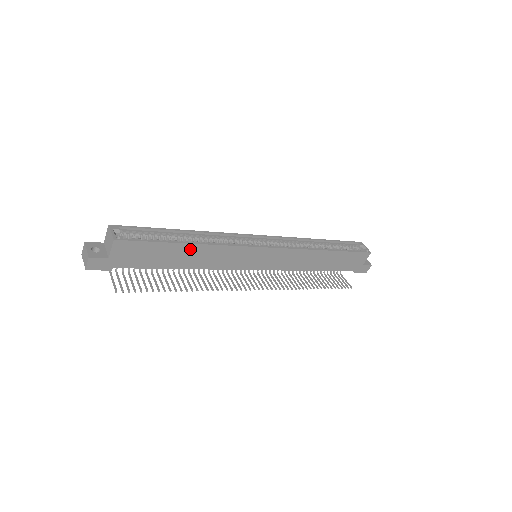
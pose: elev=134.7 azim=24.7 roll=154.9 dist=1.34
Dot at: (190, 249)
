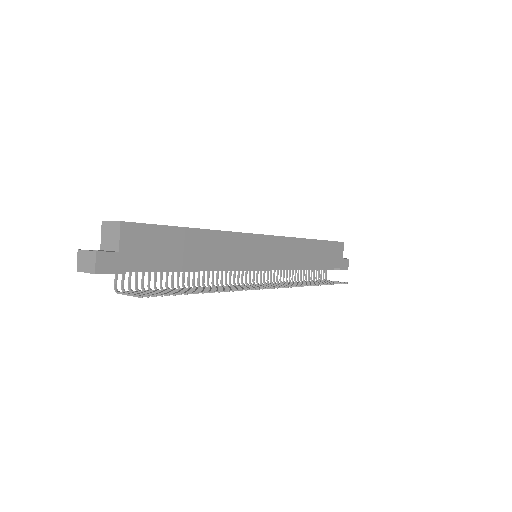
Dot at: (199, 237)
